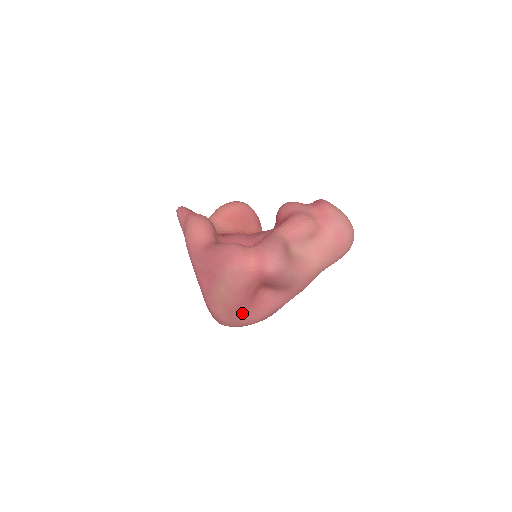
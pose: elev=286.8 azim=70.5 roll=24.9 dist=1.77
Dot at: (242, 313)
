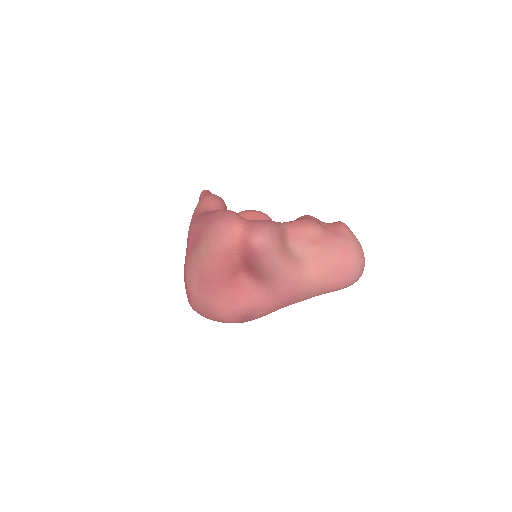
Dot at: (214, 291)
